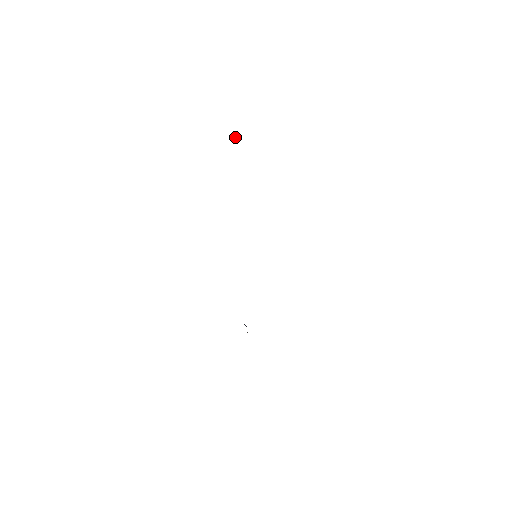
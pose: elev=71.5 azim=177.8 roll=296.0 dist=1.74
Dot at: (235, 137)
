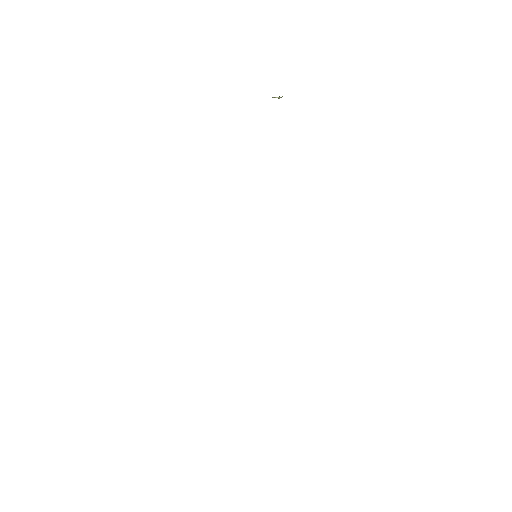
Dot at: (280, 97)
